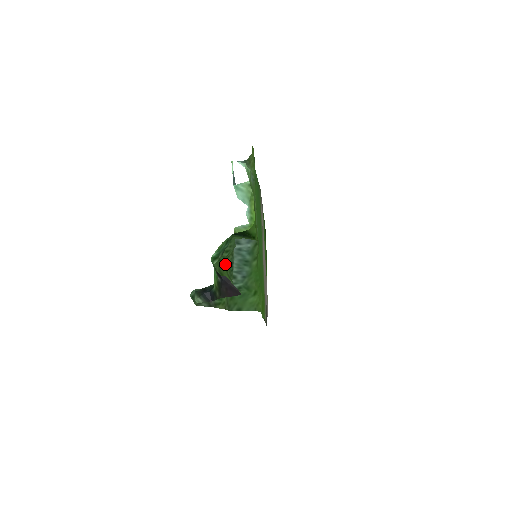
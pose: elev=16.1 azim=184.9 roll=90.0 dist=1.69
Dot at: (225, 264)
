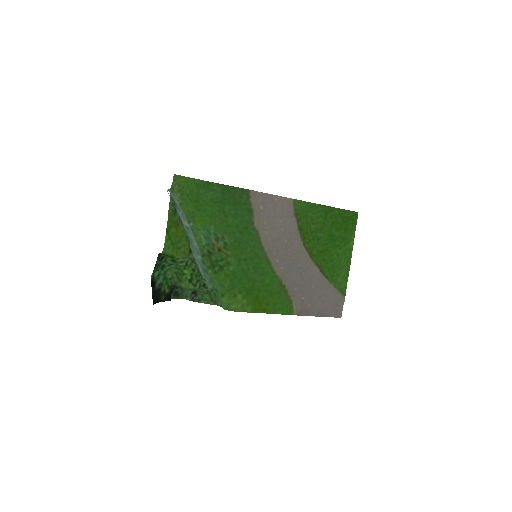
Dot at: (190, 270)
